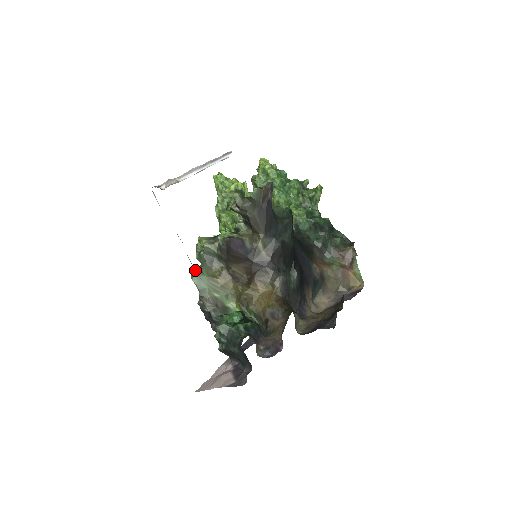
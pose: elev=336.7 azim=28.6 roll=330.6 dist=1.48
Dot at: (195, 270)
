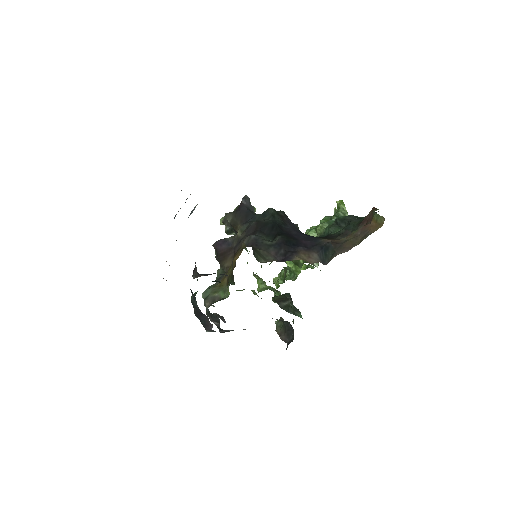
Dot at: occluded
